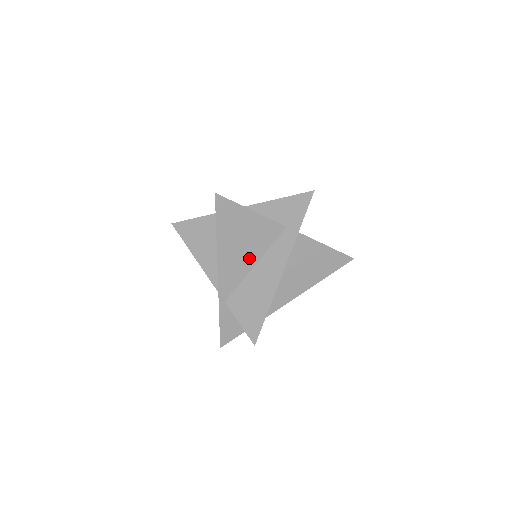
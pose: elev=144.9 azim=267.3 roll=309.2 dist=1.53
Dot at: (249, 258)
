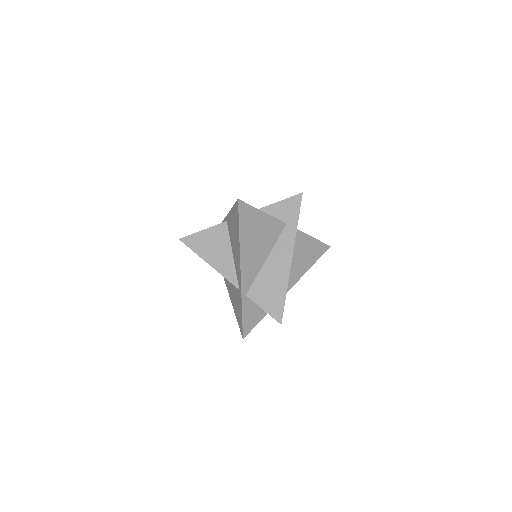
Dot at: (262, 253)
